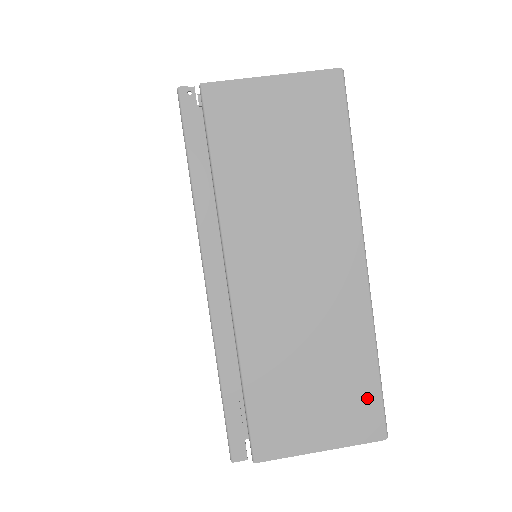
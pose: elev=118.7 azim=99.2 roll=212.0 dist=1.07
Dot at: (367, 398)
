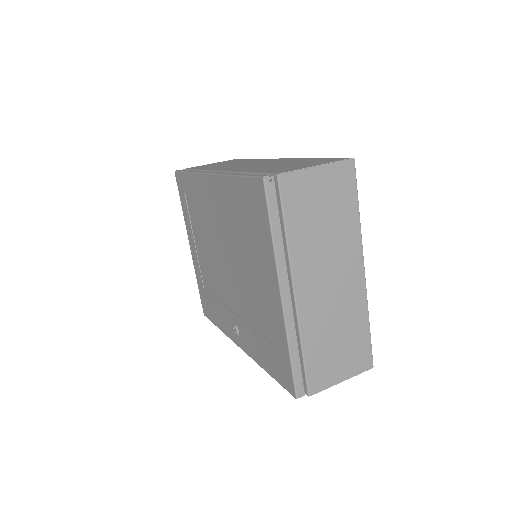
Dot at: (364, 348)
